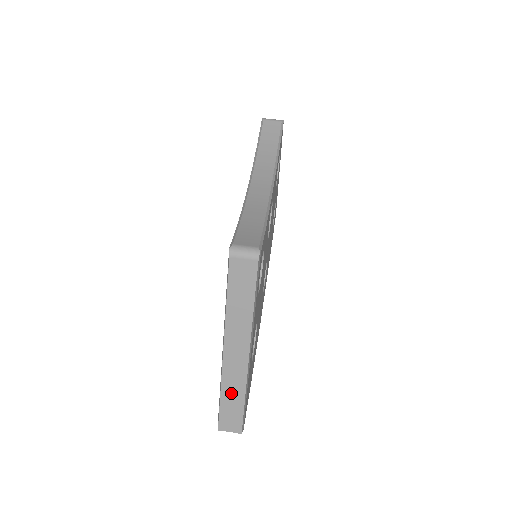
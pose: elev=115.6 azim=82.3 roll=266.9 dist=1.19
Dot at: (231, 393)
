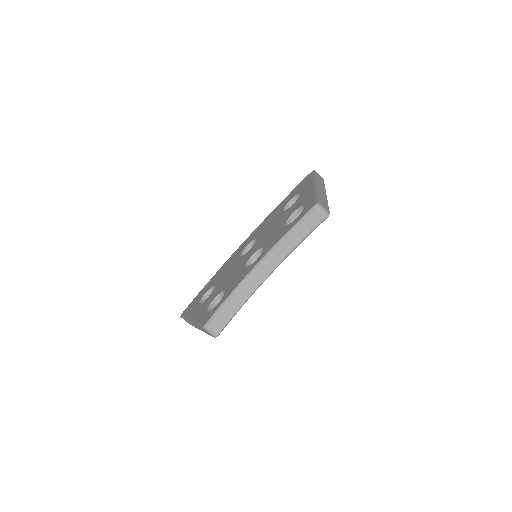
Dot at: occluded
